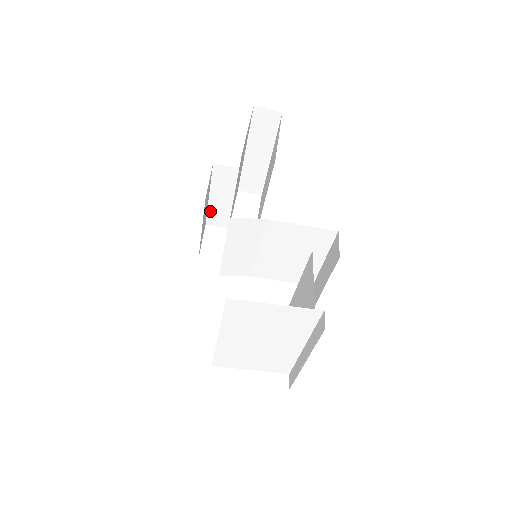
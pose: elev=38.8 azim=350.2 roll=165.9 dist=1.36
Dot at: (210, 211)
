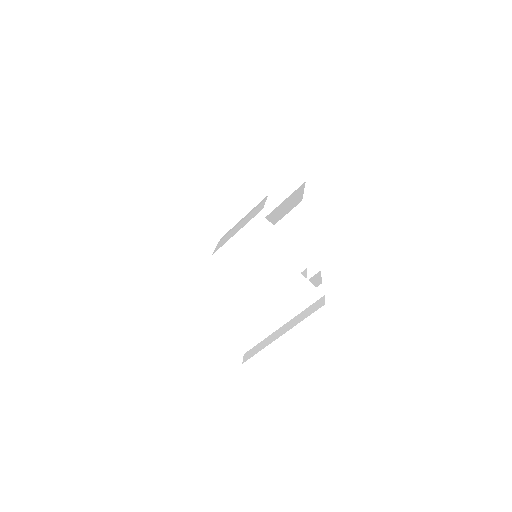
Dot at: (219, 215)
